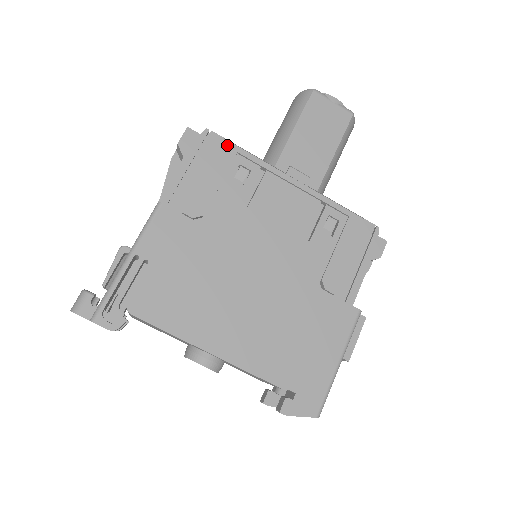
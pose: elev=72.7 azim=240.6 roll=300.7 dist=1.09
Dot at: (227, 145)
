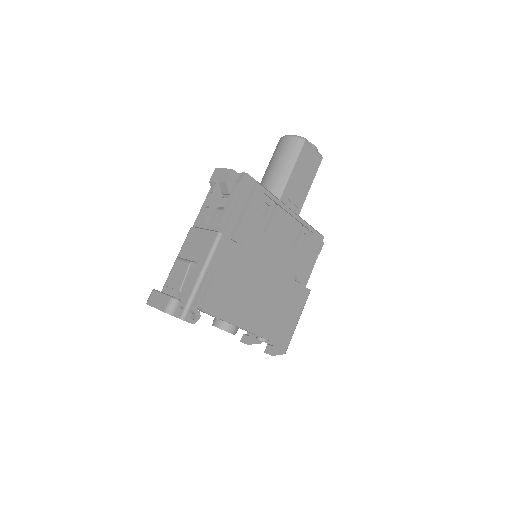
Dot at: (259, 188)
